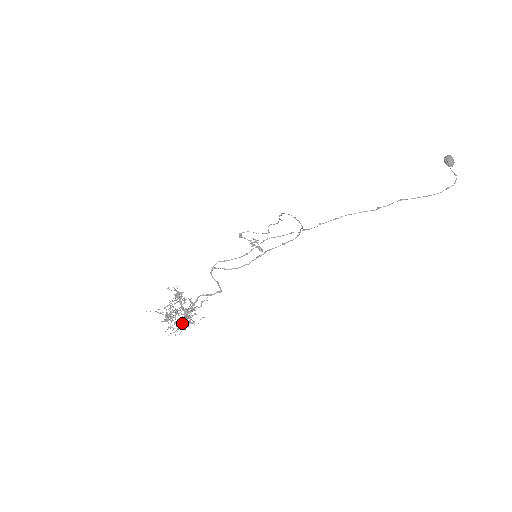
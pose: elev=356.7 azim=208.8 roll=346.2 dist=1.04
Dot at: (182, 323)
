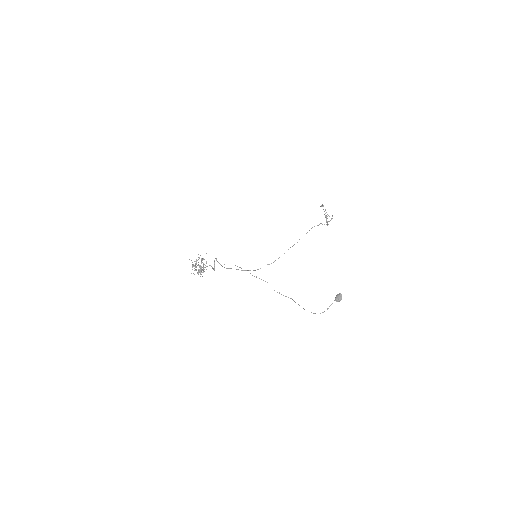
Dot at: (197, 272)
